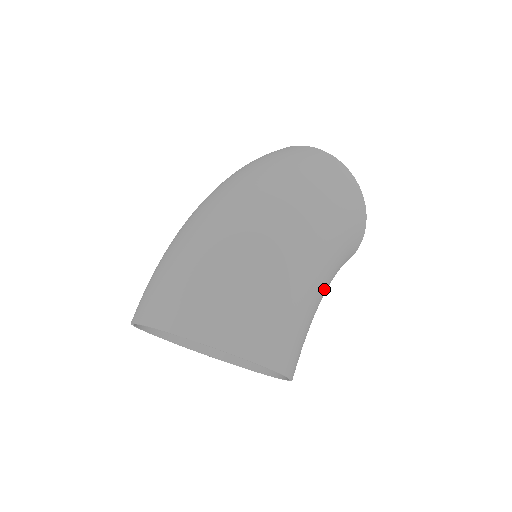
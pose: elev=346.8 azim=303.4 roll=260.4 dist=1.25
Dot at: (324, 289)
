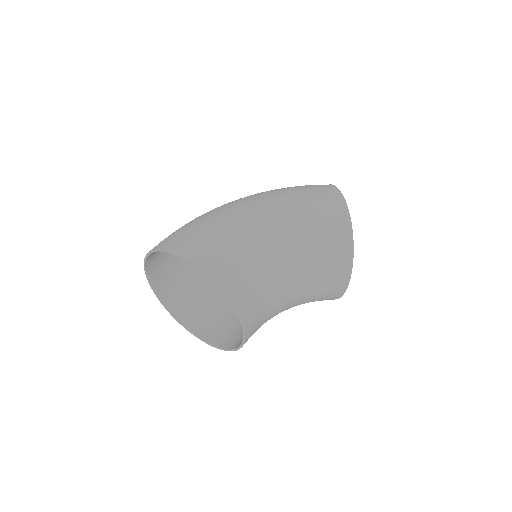
Dot at: (267, 232)
